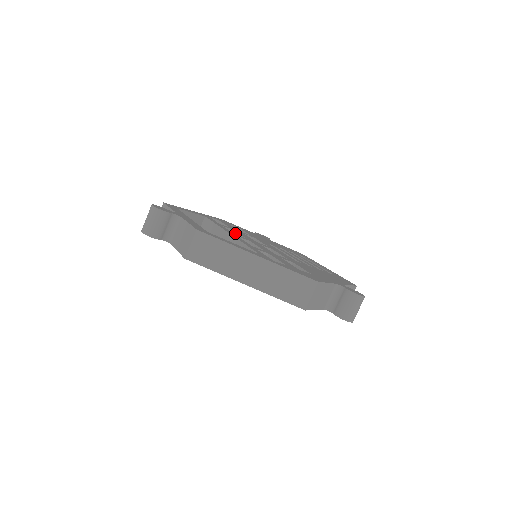
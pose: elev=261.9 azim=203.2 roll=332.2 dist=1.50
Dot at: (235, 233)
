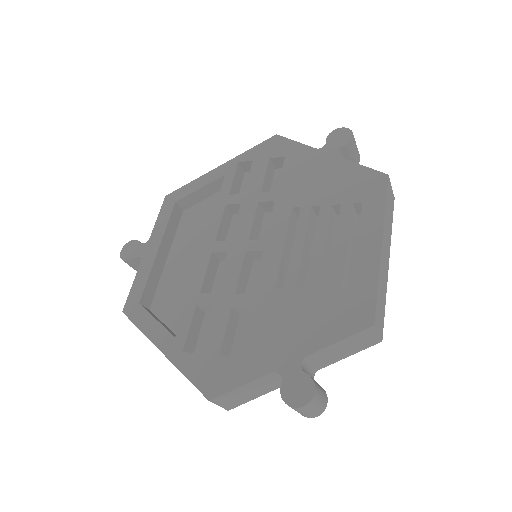
Dot at: (239, 214)
